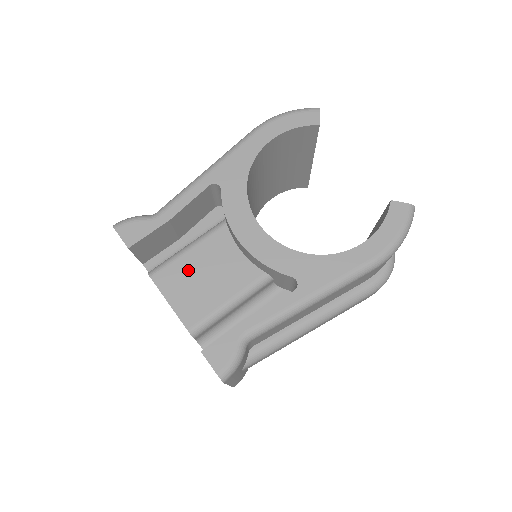
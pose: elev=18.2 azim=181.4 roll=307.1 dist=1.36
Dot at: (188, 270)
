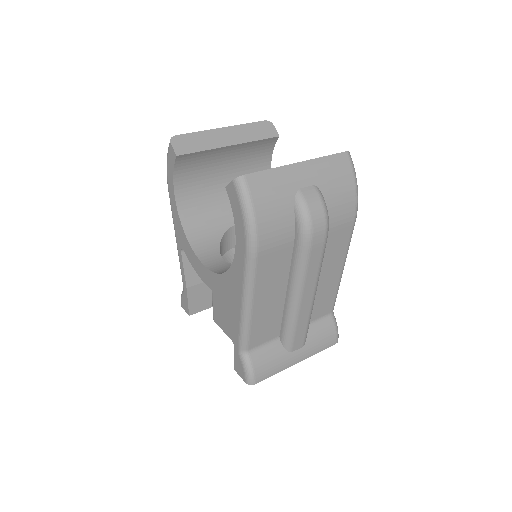
Dot at: (219, 307)
